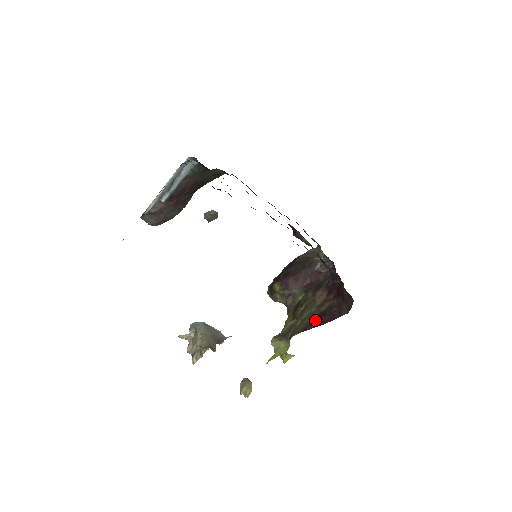
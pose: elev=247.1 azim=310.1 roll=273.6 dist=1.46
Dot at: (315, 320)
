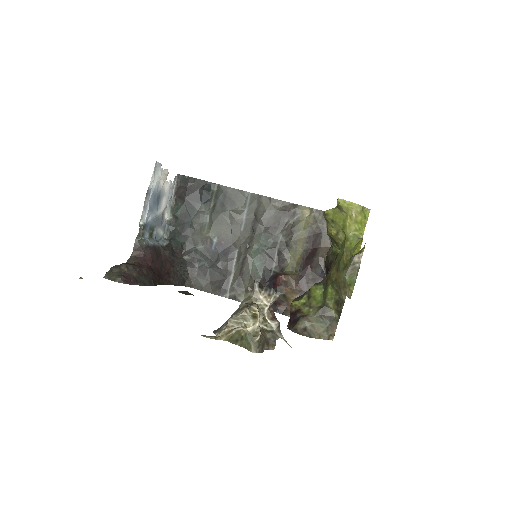
Dot at: occluded
